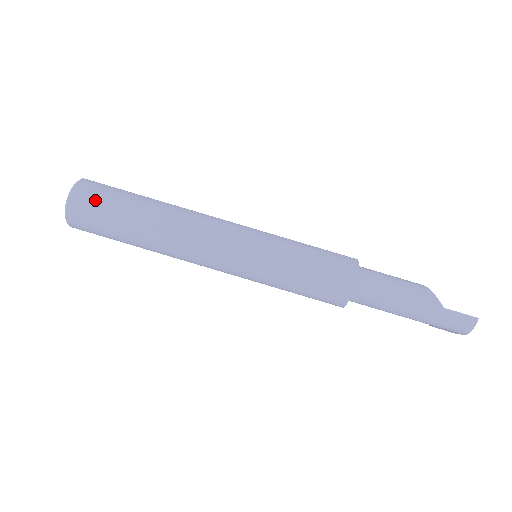
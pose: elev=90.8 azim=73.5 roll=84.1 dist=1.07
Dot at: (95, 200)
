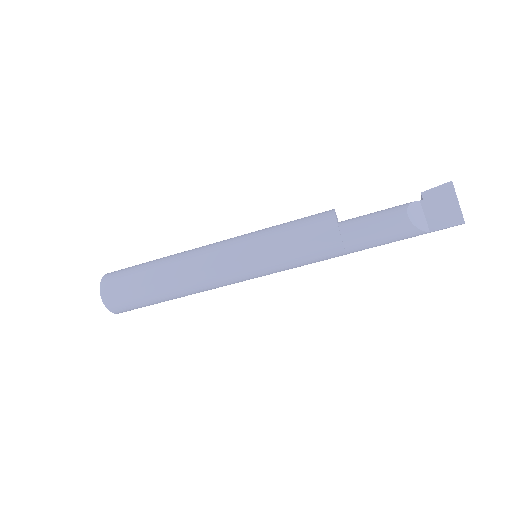
Dot at: (131, 309)
